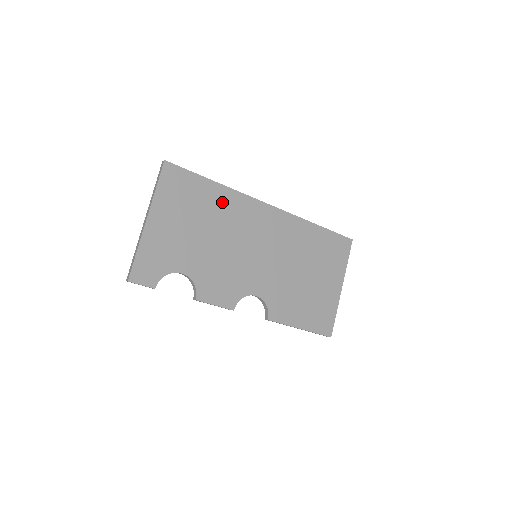
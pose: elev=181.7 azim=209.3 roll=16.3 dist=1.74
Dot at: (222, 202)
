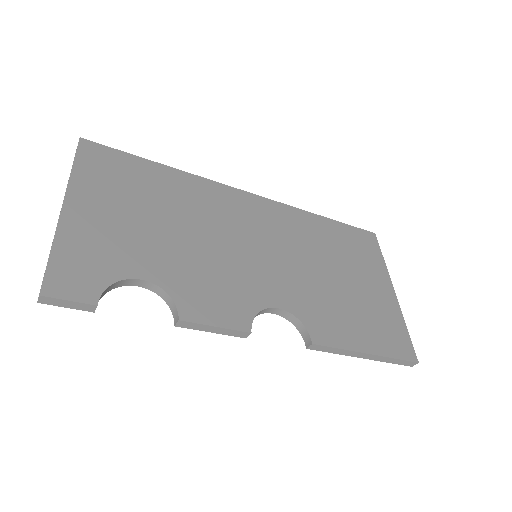
Dot at: (181, 188)
